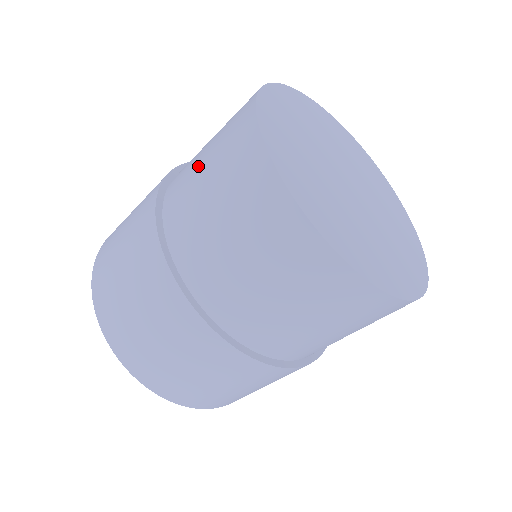
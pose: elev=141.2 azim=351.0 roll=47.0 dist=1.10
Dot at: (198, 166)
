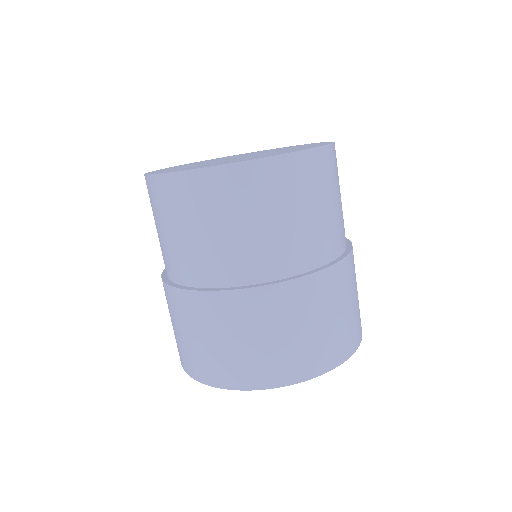
Dot at: (188, 241)
